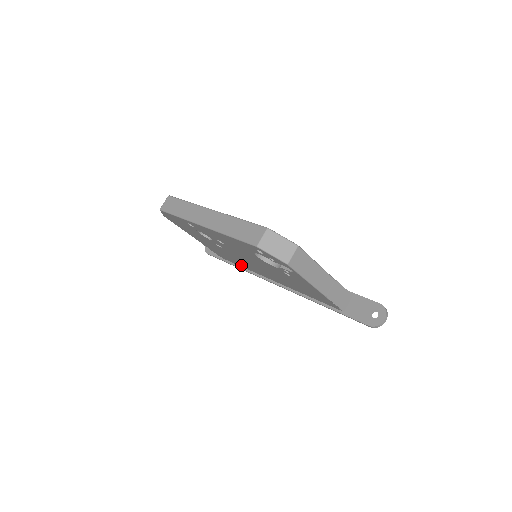
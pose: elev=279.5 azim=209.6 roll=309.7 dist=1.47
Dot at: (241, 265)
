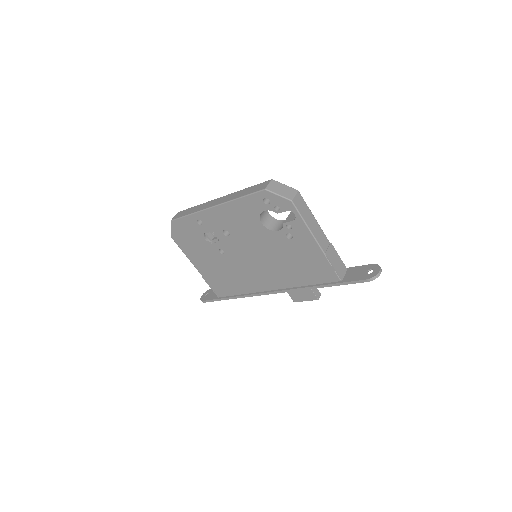
Dot at: (239, 289)
